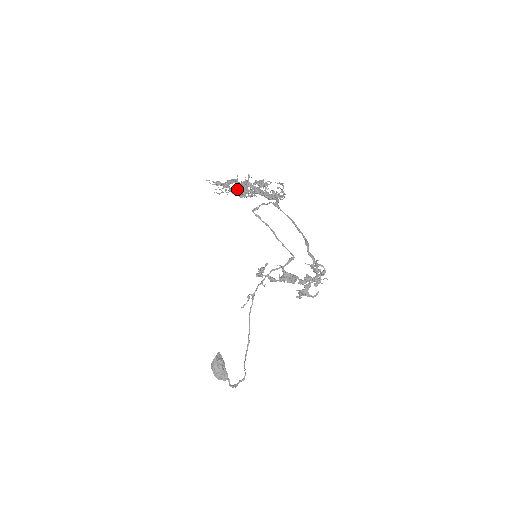
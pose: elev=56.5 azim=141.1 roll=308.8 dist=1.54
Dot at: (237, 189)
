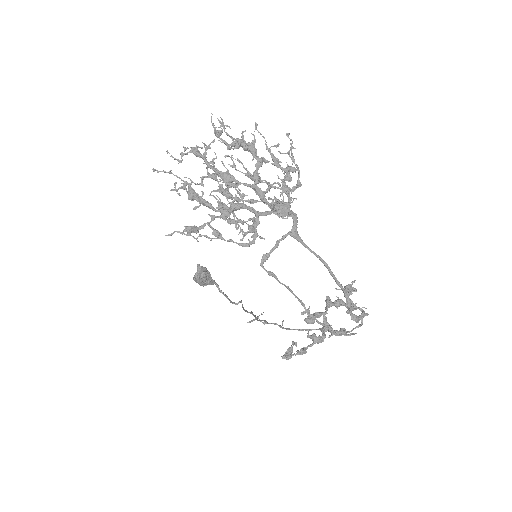
Dot at: occluded
